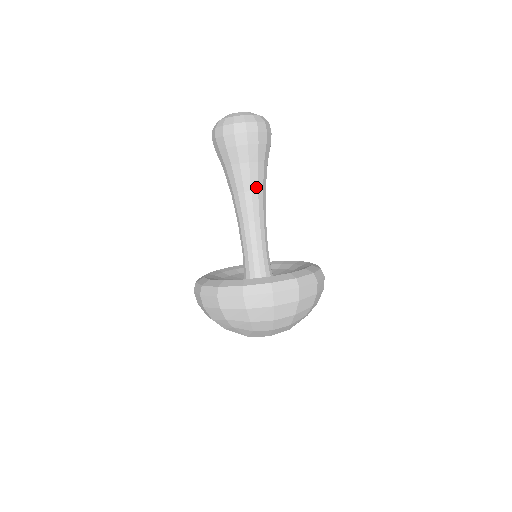
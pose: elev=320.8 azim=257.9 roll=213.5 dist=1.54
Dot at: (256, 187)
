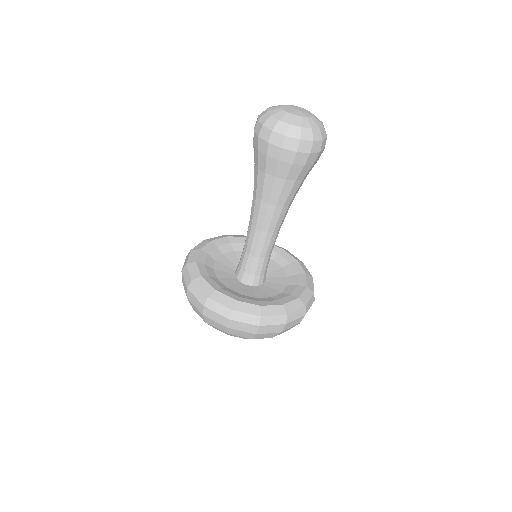
Dot at: (289, 202)
